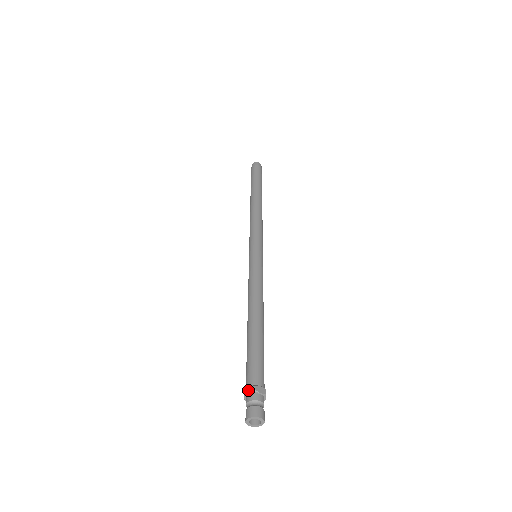
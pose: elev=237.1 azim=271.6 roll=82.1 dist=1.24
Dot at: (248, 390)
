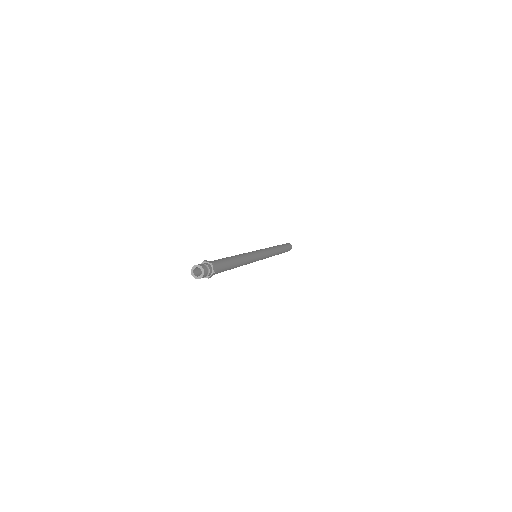
Dot at: (208, 261)
